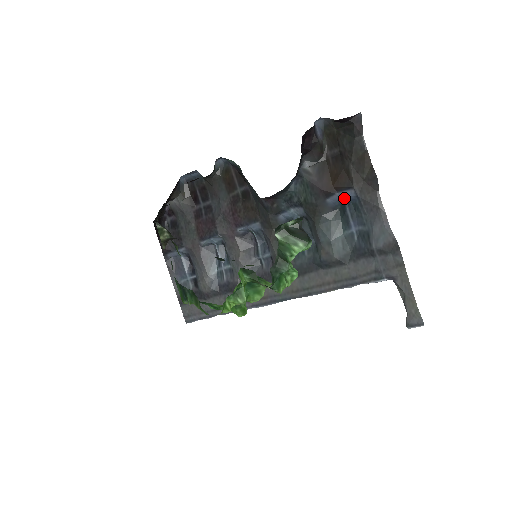
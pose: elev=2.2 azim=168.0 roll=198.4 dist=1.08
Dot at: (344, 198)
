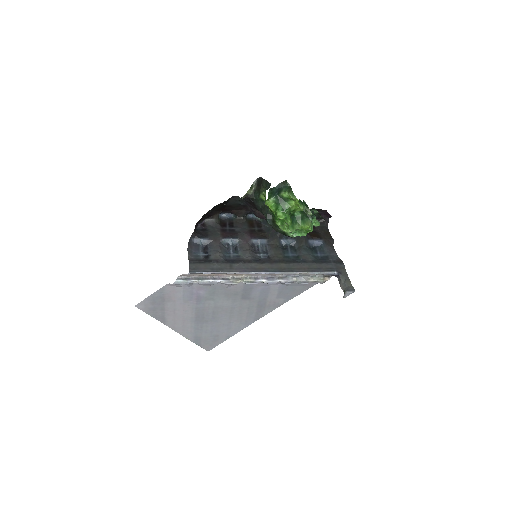
Dot at: (316, 243)
